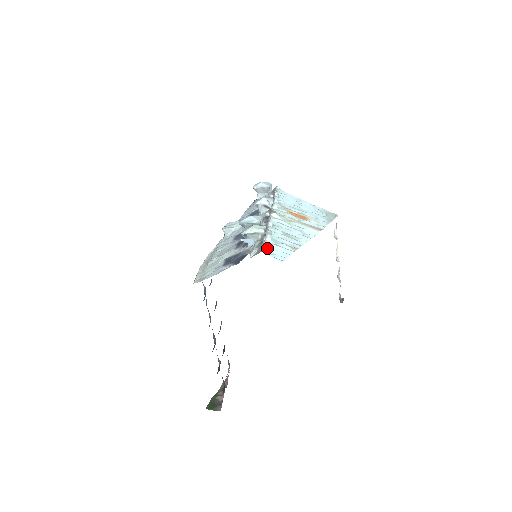
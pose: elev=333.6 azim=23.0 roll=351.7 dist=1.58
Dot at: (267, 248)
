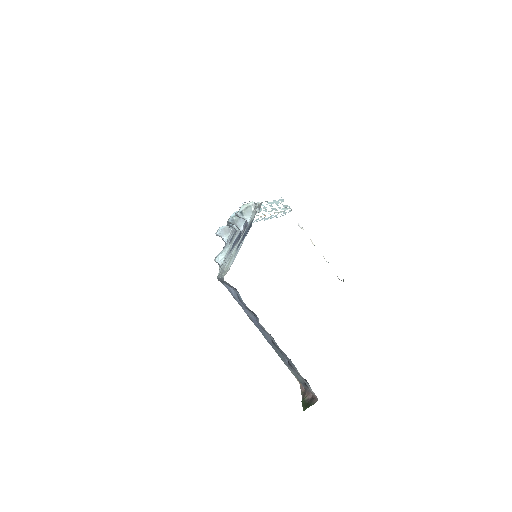
Dot at: occluded
